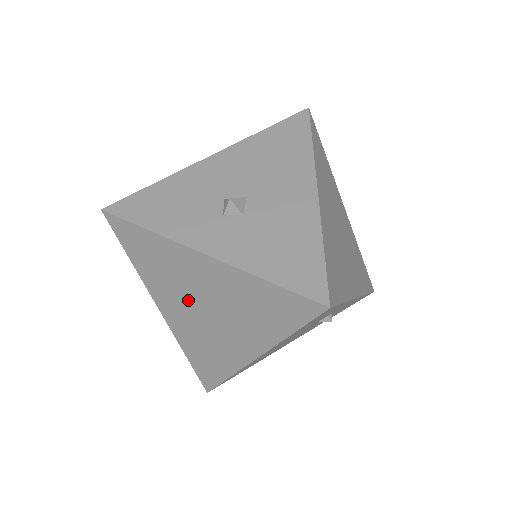
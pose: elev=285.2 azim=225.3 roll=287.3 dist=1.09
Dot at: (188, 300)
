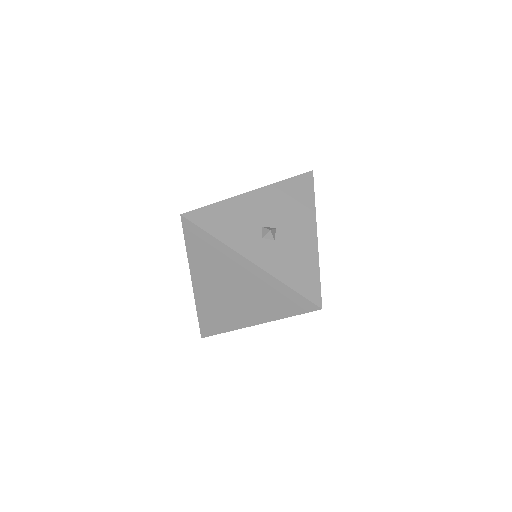
Dot at: (222, 283)
